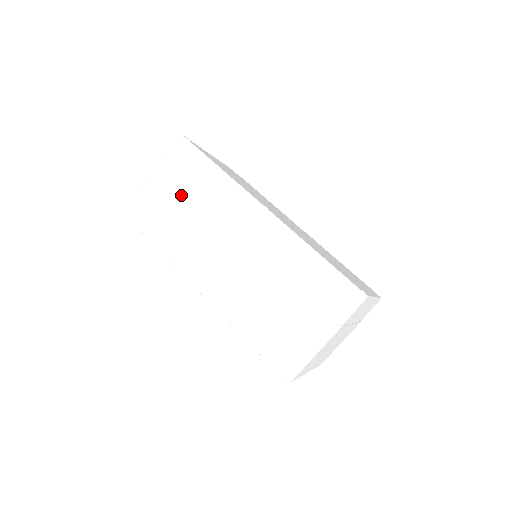
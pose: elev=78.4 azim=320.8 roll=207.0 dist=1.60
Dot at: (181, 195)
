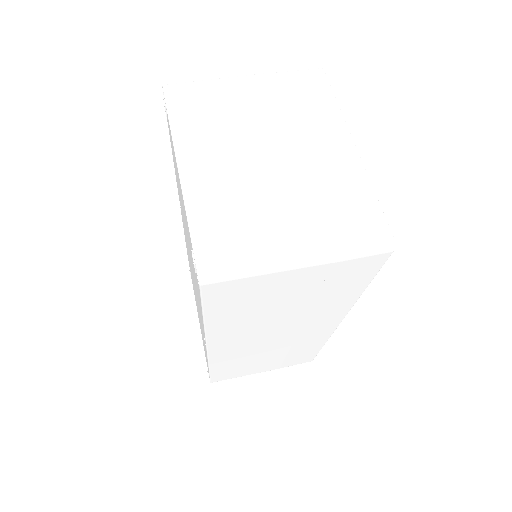
Dot at: occluded
